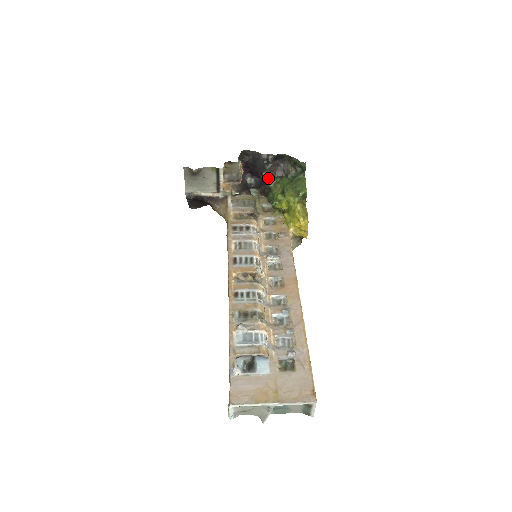
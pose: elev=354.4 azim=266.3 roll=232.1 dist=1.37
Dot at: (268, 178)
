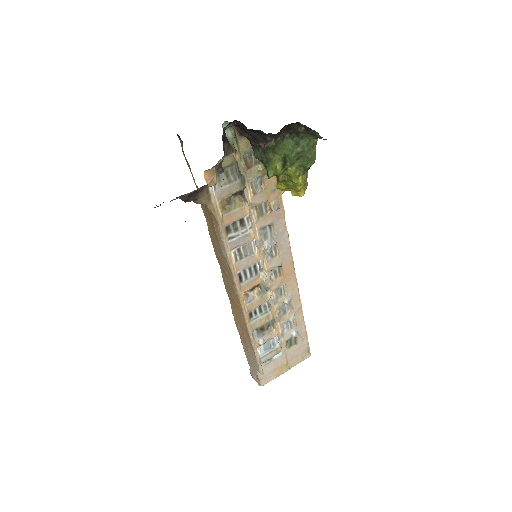
Dot at: (266, 146)
